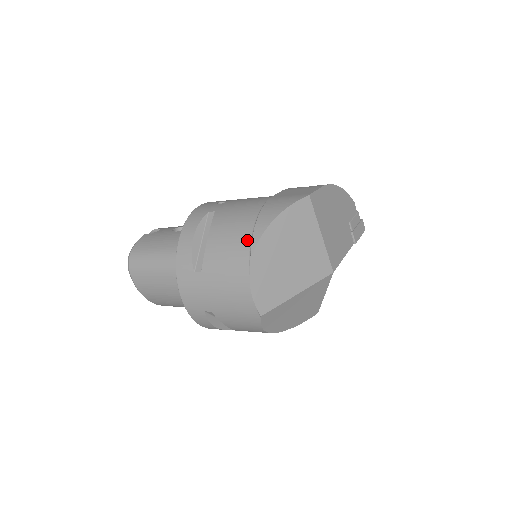
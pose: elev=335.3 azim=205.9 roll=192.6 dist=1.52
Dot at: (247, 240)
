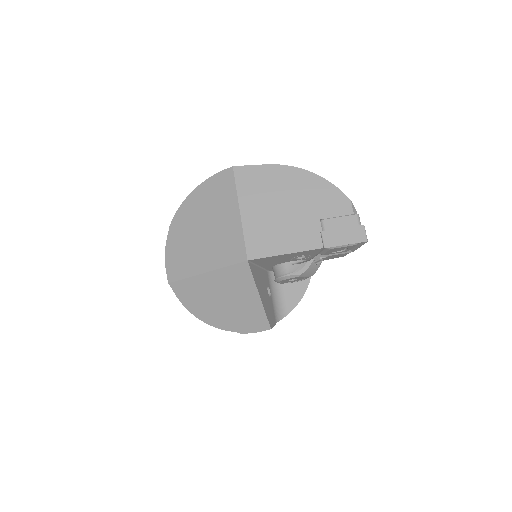
Dot at: occluded
